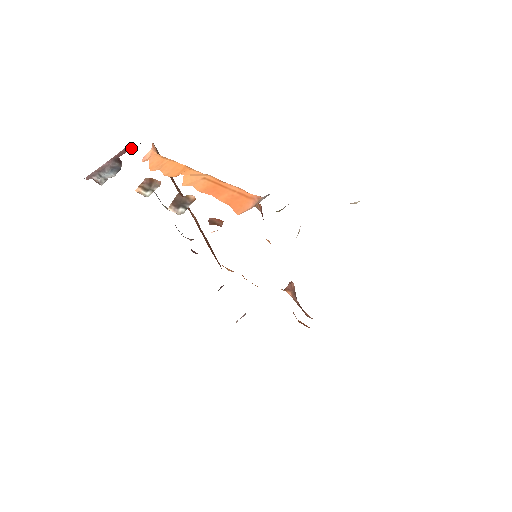
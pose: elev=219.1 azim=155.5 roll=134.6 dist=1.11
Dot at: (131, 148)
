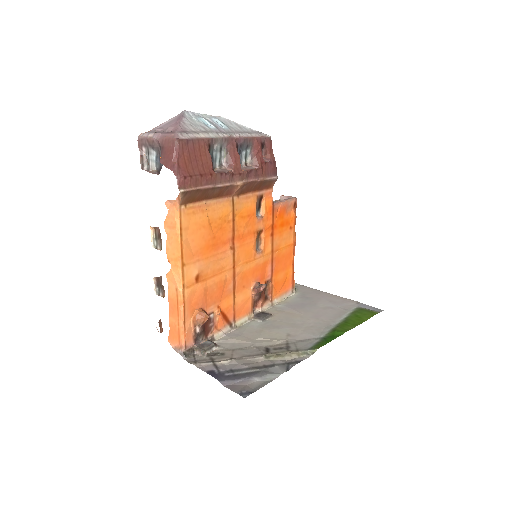
Dot at: (170, 165)
